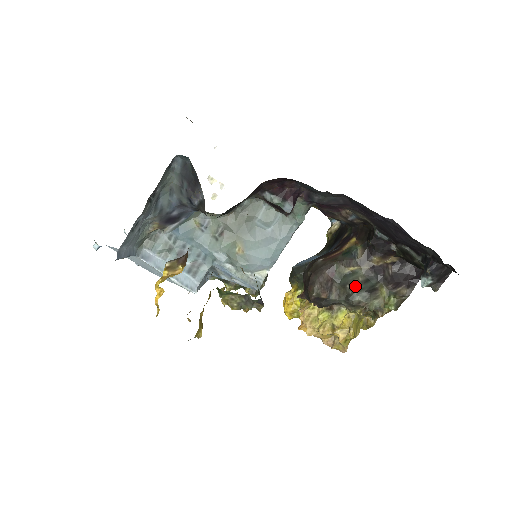
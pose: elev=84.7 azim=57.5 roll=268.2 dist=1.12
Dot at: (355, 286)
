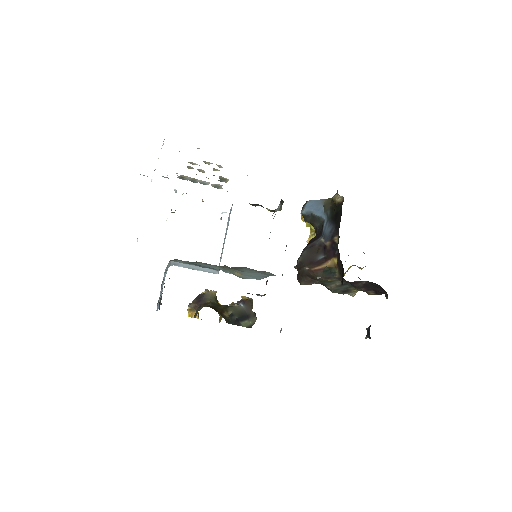
Dot at: (332, 288)
